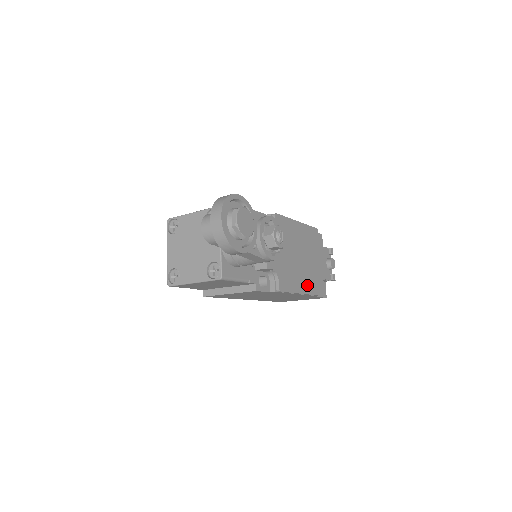
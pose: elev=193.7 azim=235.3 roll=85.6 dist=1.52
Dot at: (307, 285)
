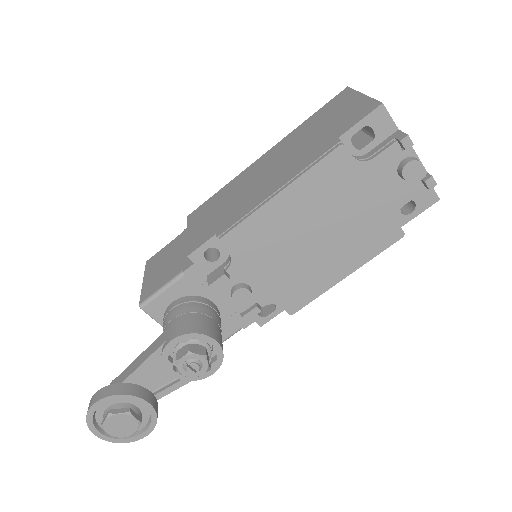
Dot at: (353, 257)
